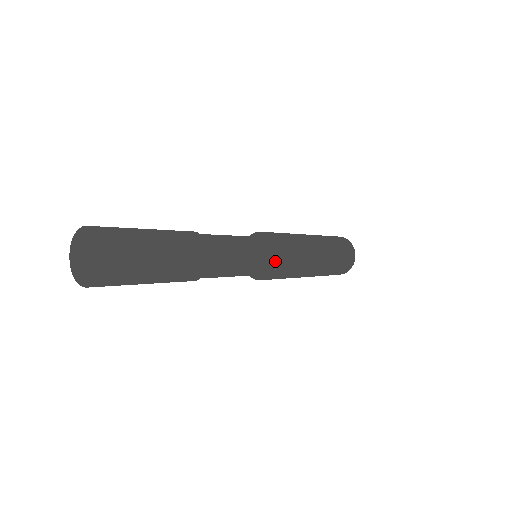
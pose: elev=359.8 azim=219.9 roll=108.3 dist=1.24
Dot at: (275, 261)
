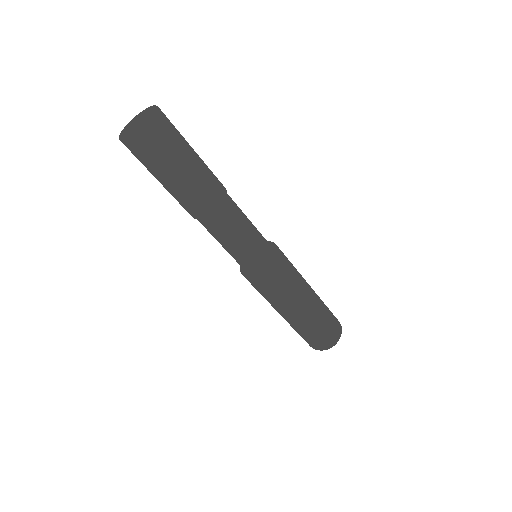
Dot at: (272, 260)
